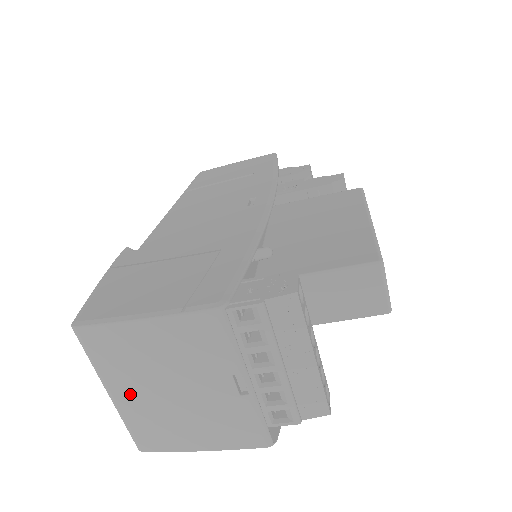
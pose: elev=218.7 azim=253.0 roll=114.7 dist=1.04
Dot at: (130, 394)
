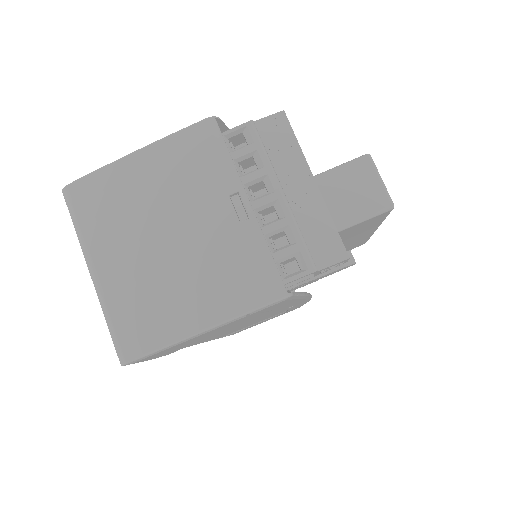
Dot at: (117, 261)
